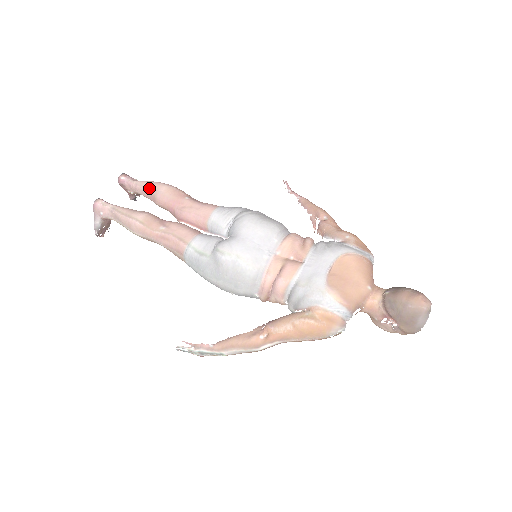
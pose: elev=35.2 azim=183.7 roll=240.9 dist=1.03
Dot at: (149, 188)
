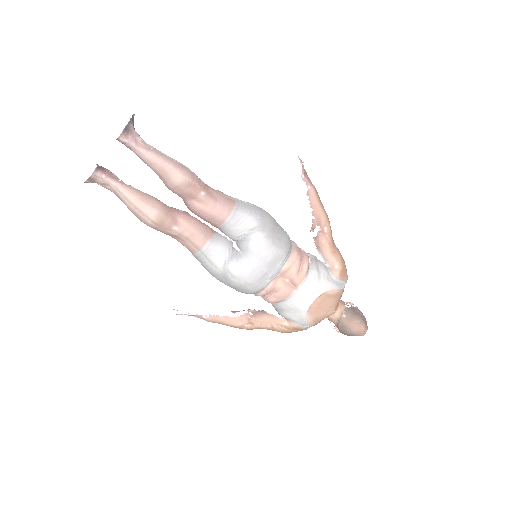
Dot at: (160, 170)
